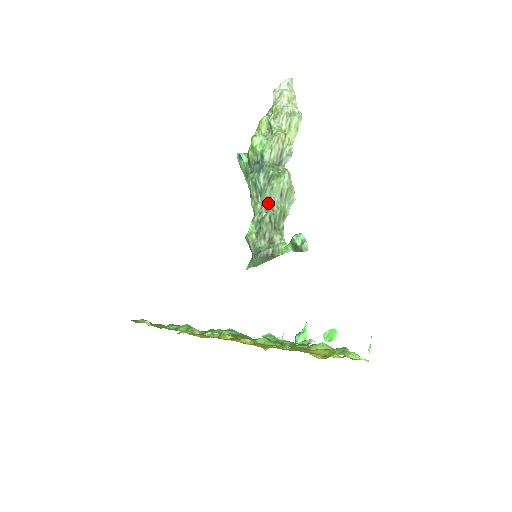
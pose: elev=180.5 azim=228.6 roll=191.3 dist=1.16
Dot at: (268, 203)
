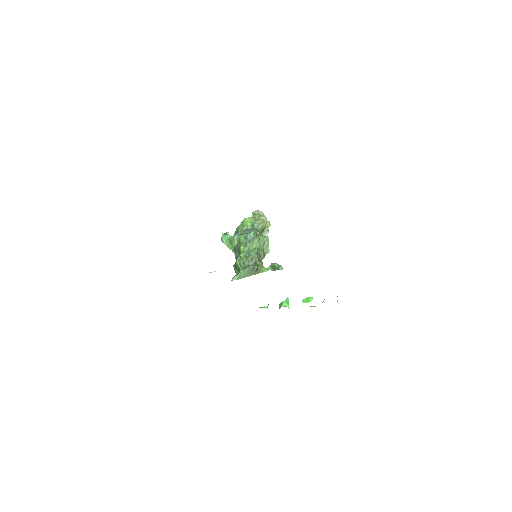
Dot at: (255, 246)
